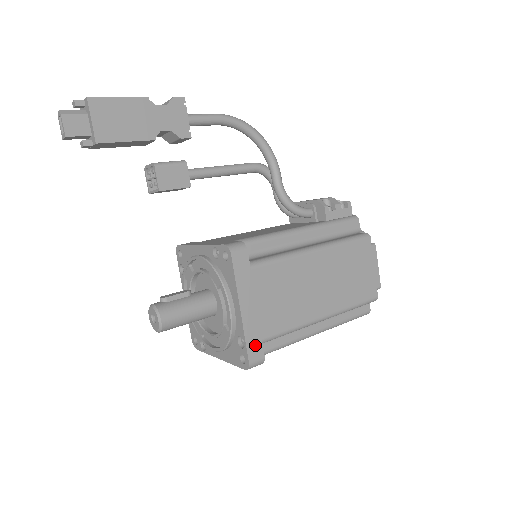
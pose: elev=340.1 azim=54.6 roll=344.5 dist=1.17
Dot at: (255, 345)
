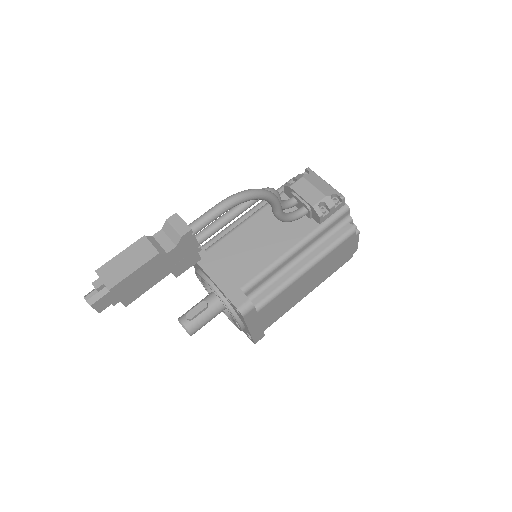
Dot at: (259, 336)
